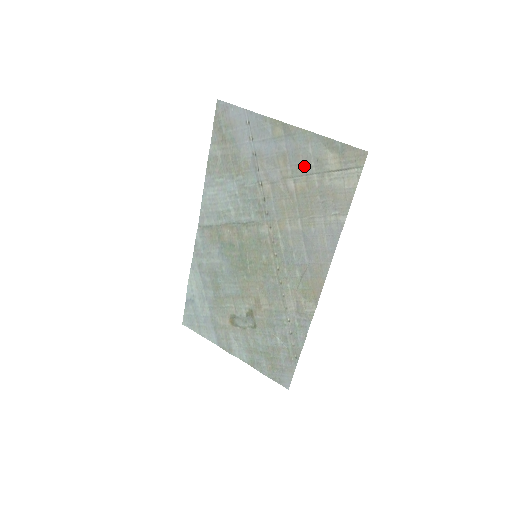
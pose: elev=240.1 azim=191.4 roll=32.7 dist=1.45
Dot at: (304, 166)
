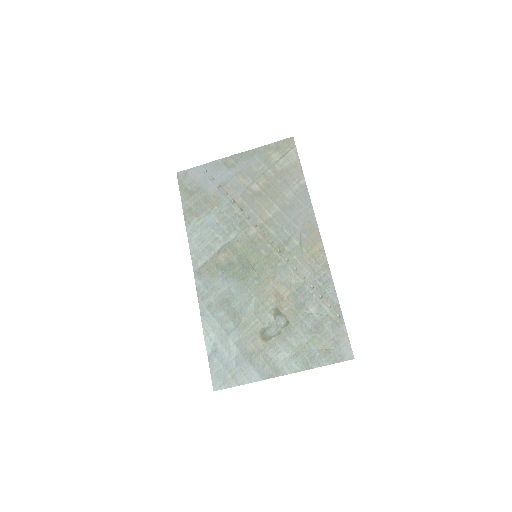
Dot at: (258, 170)
